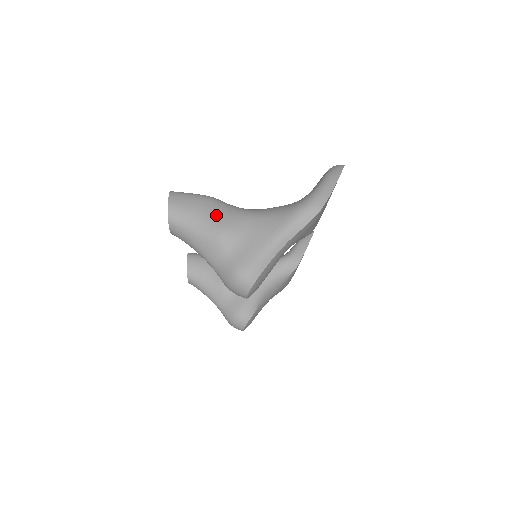
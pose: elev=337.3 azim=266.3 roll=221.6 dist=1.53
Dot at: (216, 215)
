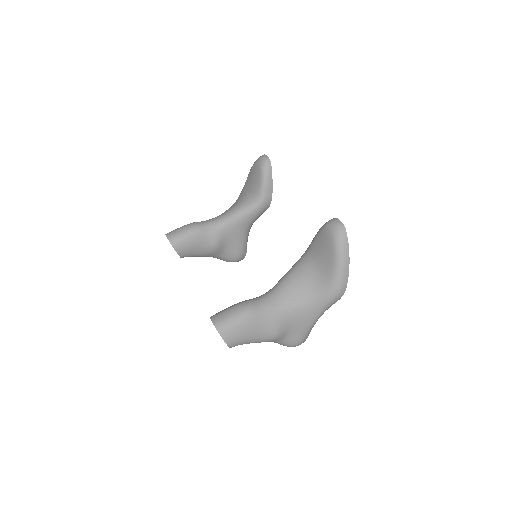
Dot at: (265, 328)
